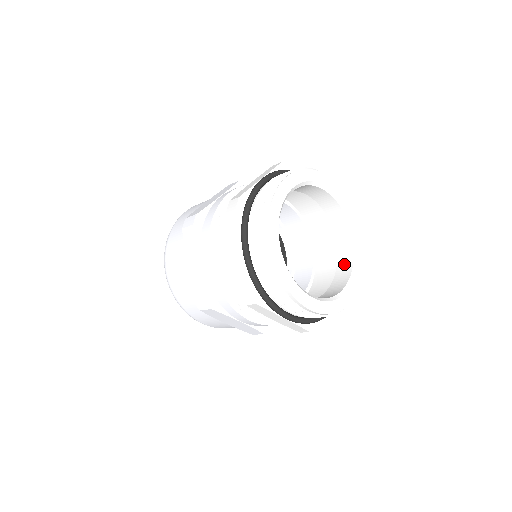
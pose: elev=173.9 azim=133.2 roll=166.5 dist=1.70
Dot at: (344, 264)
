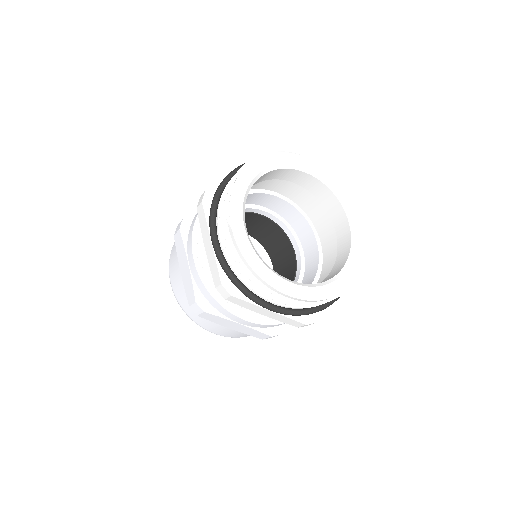
Dot at: (343, 249)
